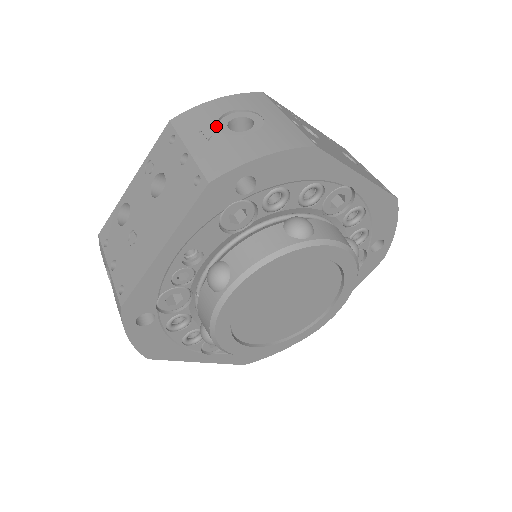
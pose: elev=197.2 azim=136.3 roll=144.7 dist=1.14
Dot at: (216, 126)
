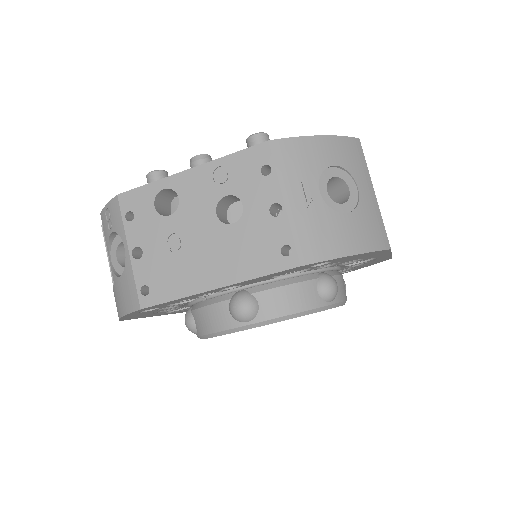
Dot at: (318, 185)
